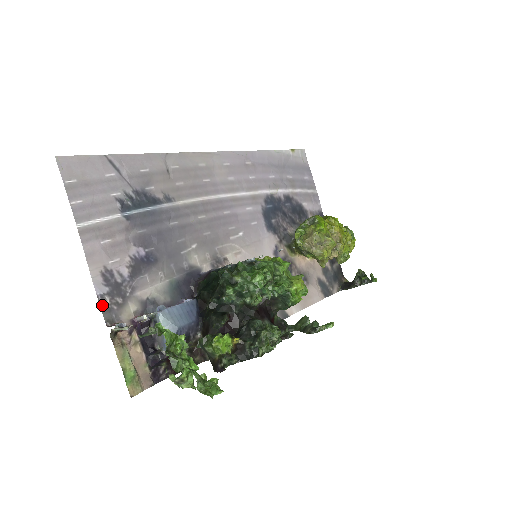
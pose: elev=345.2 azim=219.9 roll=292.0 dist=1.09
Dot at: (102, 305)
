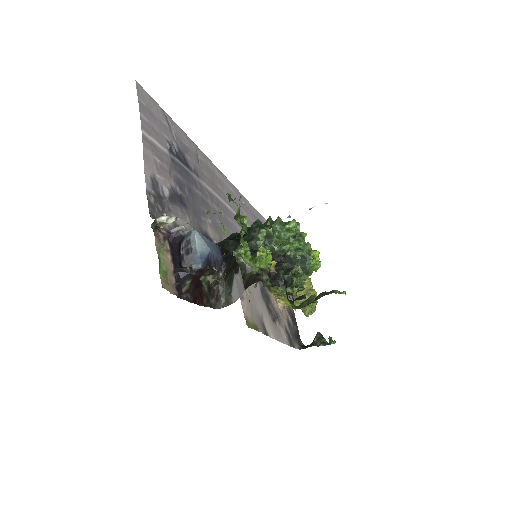
Dot at: (148, 199)
